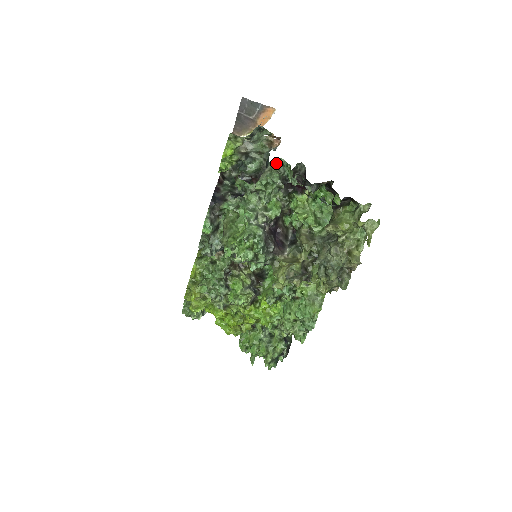
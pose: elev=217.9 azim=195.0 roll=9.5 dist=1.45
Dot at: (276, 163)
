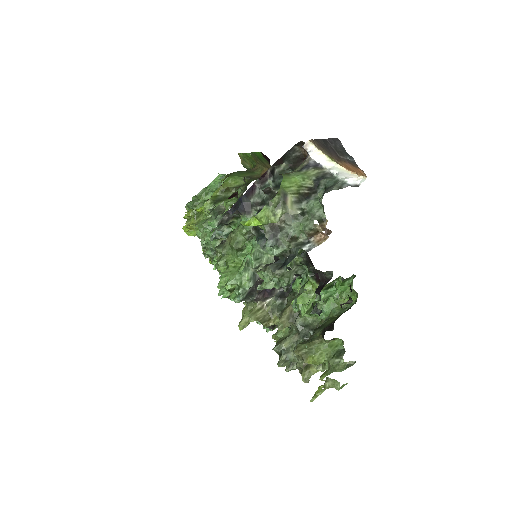
Dot at: (298, 265)
